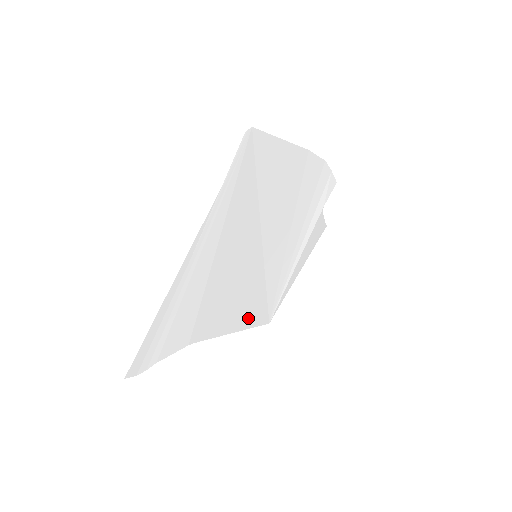
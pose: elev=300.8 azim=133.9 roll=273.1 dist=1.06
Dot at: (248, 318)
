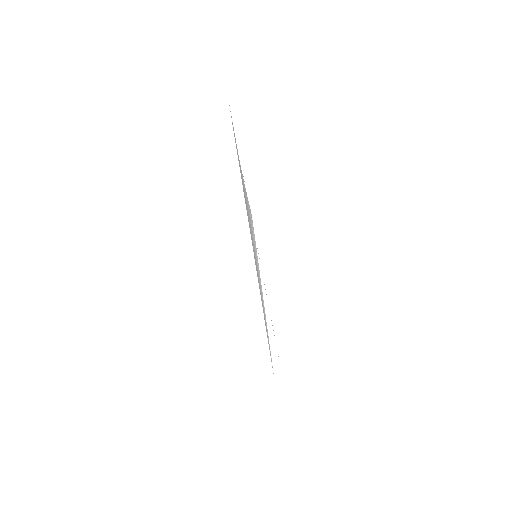
Dot at: occluded
